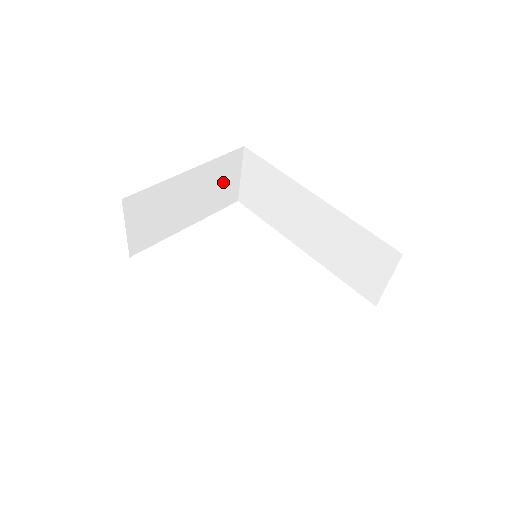
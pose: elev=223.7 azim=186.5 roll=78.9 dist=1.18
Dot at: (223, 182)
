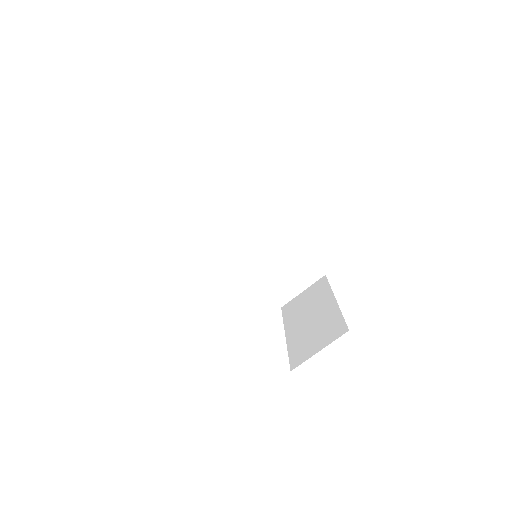
Dot at: occluded
